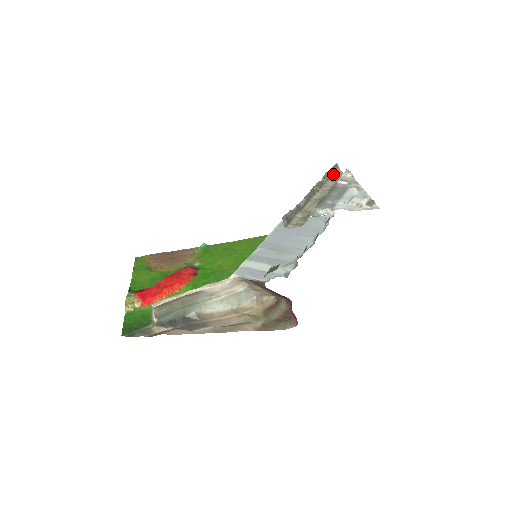
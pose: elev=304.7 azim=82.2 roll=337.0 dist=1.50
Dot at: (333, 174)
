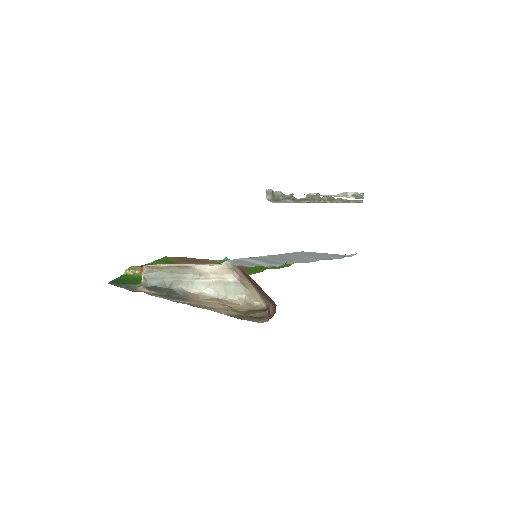
Dot at: (352, 201)
